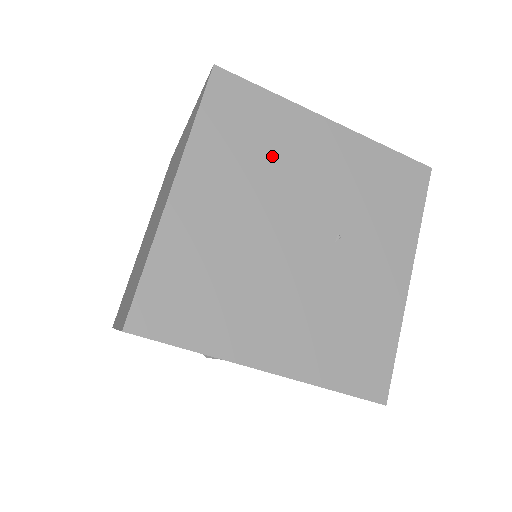
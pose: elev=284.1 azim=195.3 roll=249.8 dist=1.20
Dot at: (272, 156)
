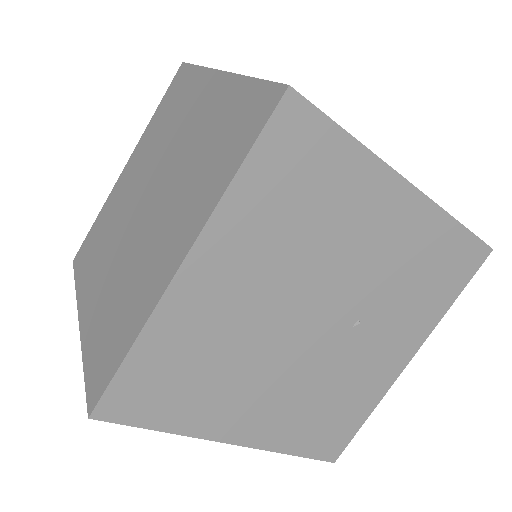
Dot at: (321, 228)
